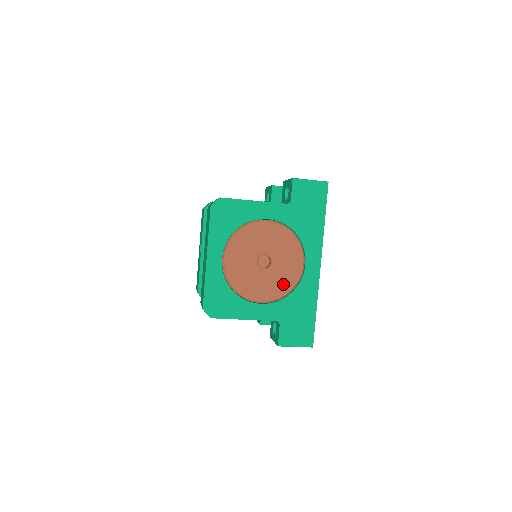
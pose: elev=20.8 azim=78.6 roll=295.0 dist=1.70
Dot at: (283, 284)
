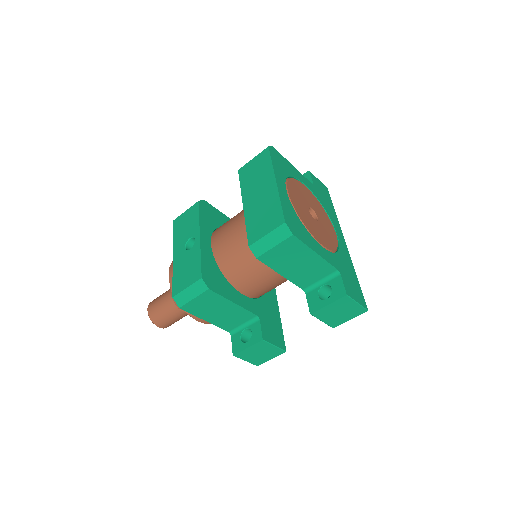
Dot at: (330, 240)
